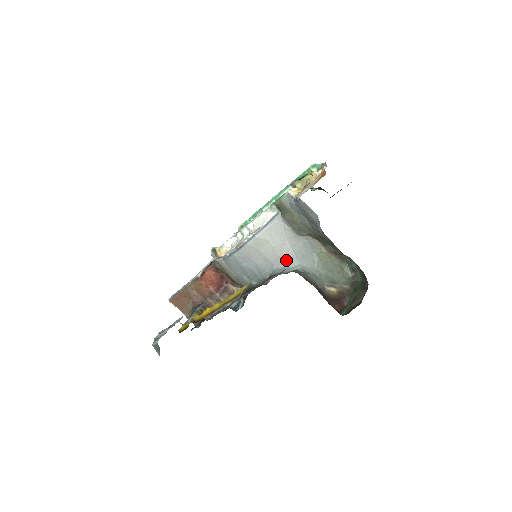
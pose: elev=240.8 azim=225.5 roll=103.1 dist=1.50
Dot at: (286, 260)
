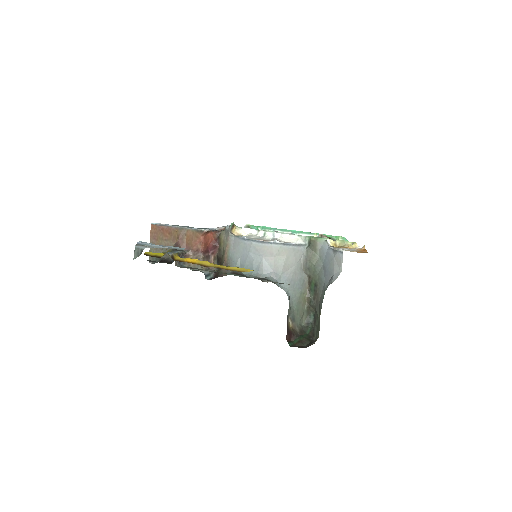
Dot at: (283, 278)
